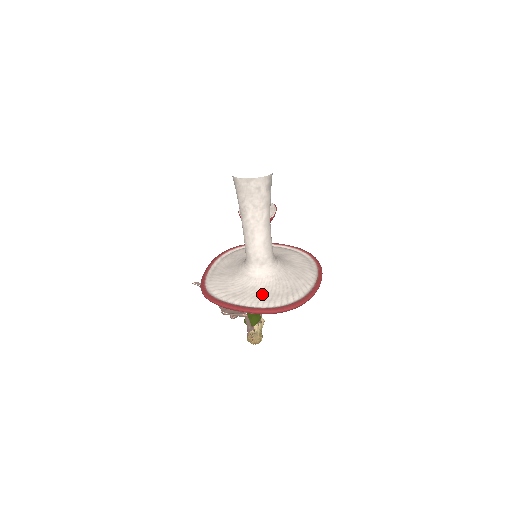
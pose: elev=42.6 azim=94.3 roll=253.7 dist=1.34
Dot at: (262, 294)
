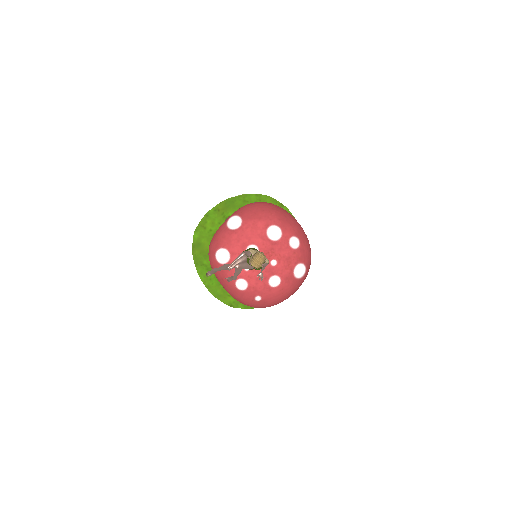
Dot at: occluded
